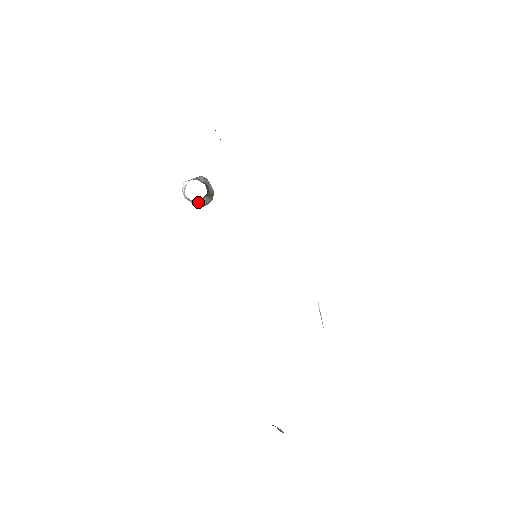
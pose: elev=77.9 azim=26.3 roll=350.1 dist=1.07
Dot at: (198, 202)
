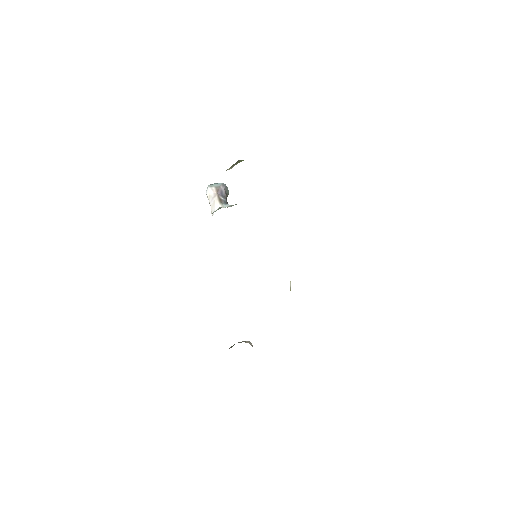
Dot at: occluded
